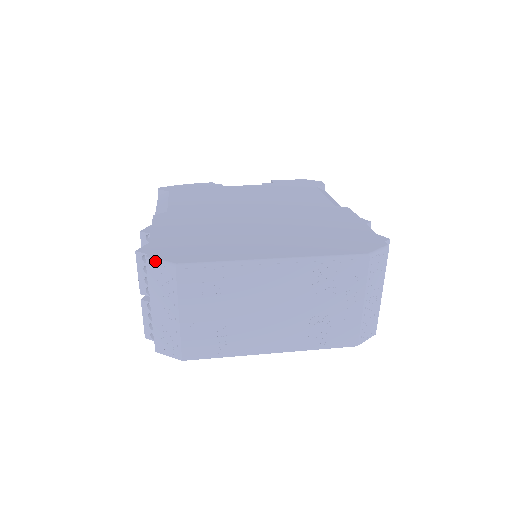
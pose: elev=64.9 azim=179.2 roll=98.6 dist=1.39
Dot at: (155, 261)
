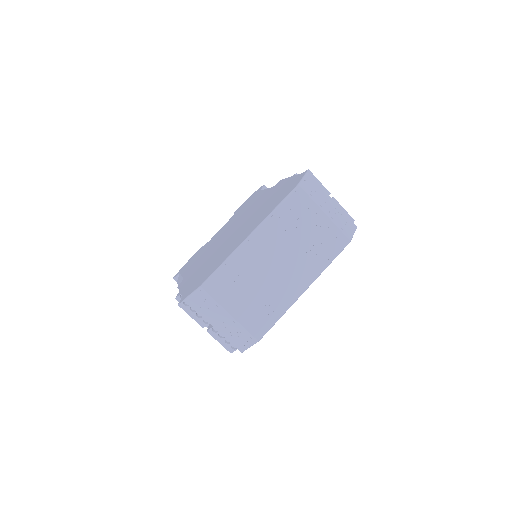
Dot at: (189, 296)
